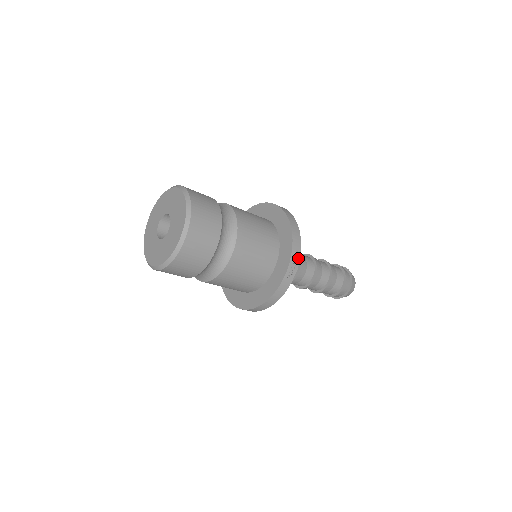
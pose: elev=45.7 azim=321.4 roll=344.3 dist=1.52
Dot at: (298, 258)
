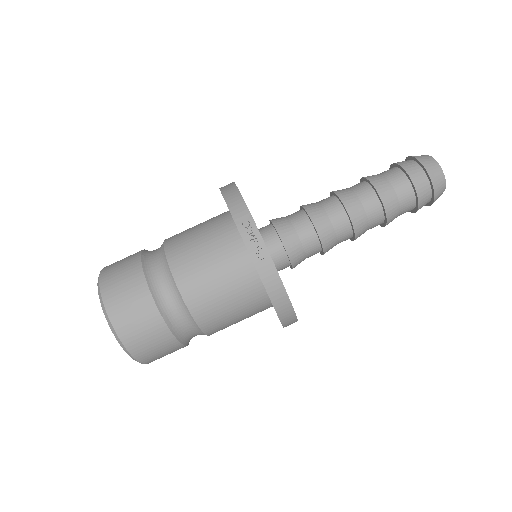
Dot at: (254, 227)
